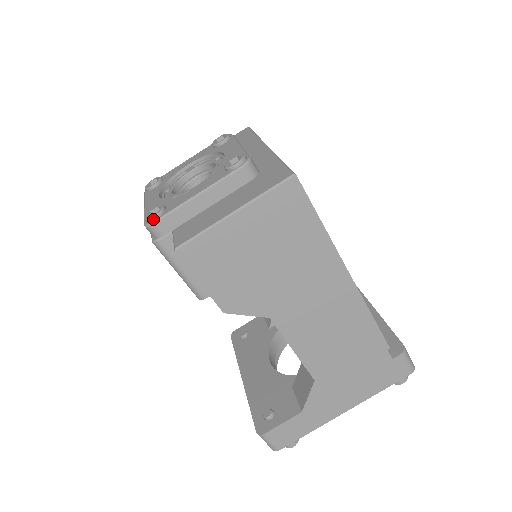
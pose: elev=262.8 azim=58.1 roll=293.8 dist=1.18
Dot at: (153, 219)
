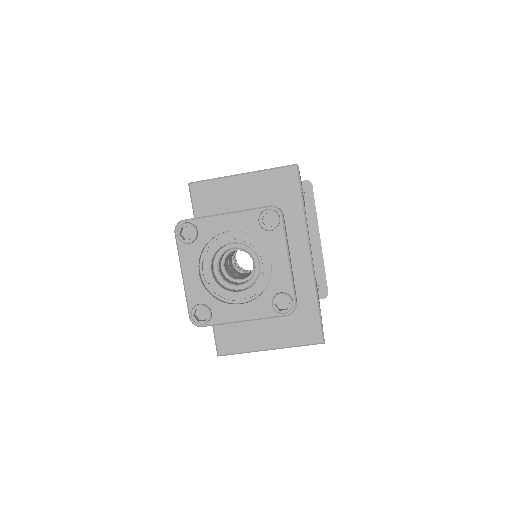
Dot at: (201, 324)
